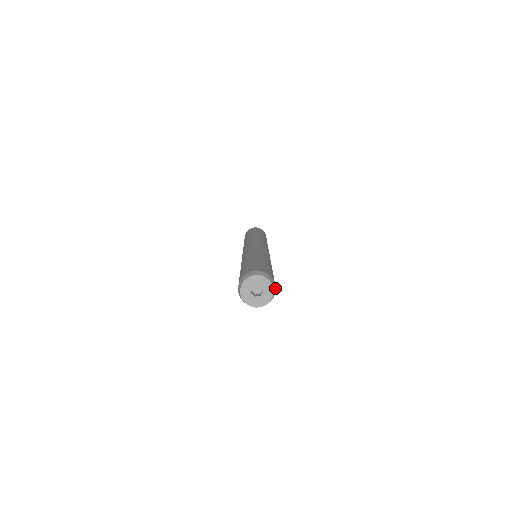
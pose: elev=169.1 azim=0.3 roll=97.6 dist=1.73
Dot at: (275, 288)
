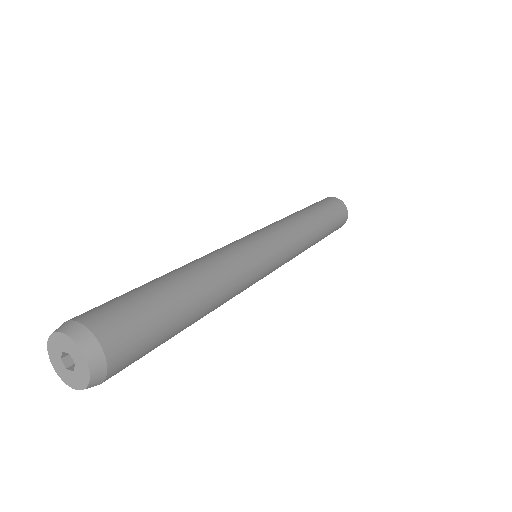
Dot at: (104, 365)
